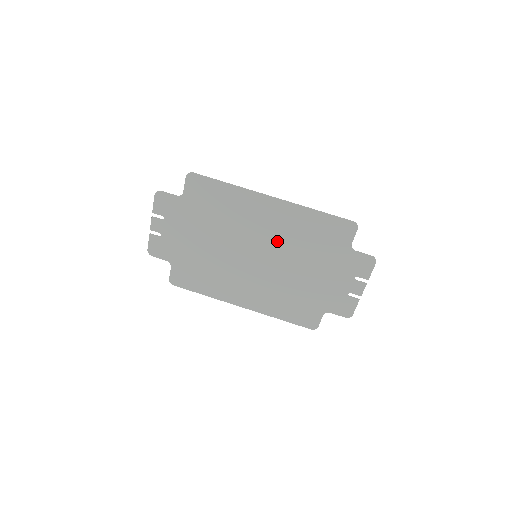
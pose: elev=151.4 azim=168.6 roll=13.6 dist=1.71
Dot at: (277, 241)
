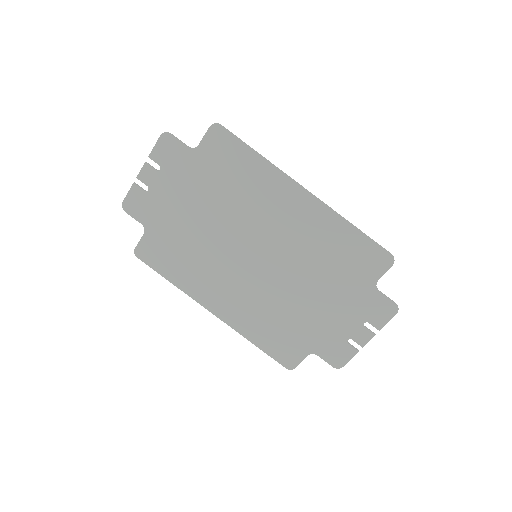
Dot at: (290, 246)
